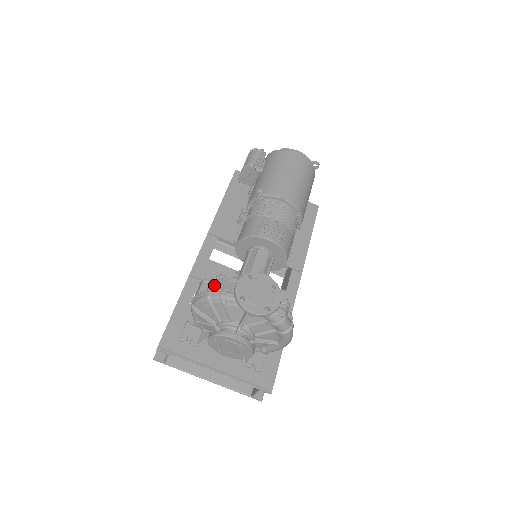
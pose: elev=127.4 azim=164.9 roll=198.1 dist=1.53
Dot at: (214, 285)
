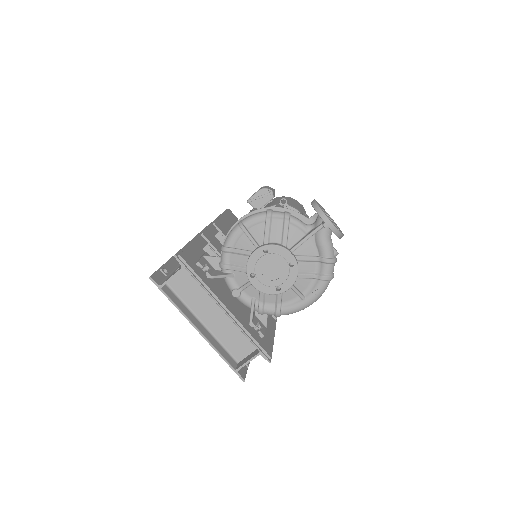
Dot at: (278, 206)
